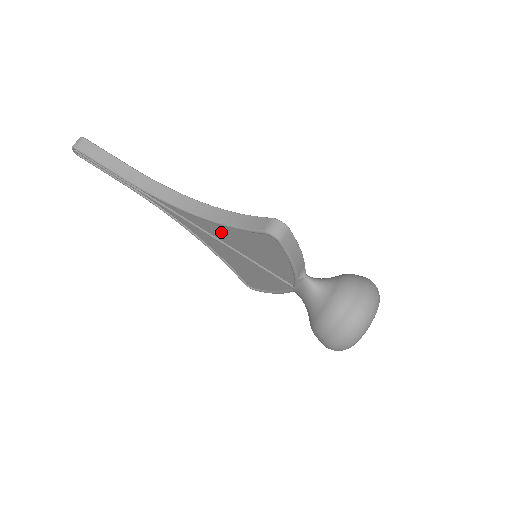
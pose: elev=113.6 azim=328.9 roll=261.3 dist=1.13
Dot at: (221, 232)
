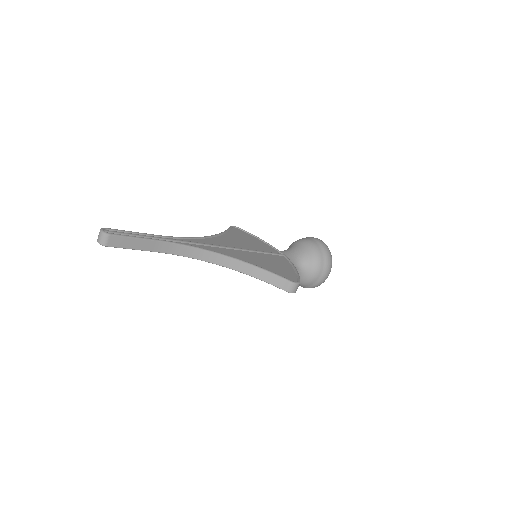
Dot at: occluded
